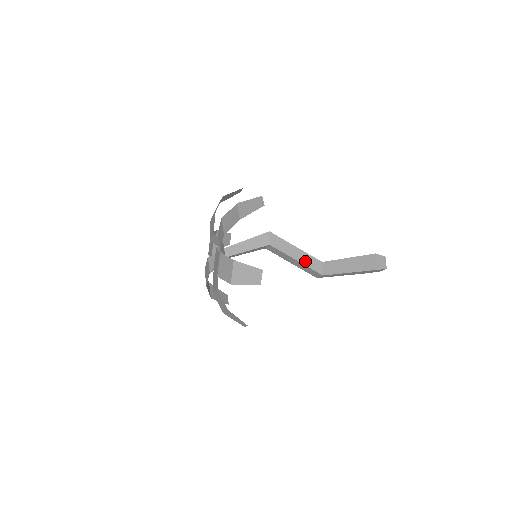
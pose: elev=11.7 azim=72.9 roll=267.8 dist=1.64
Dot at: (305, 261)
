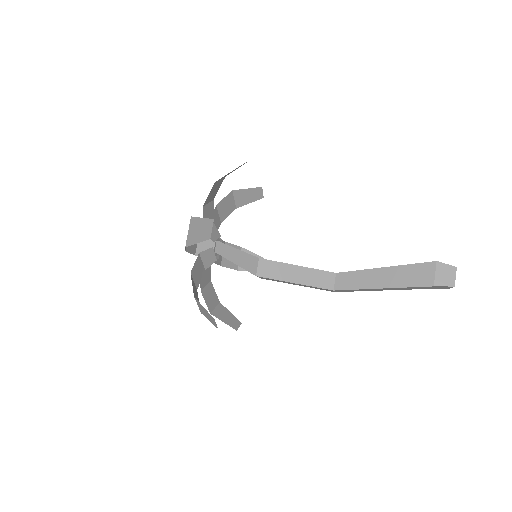
Dot at: (310, 287)
